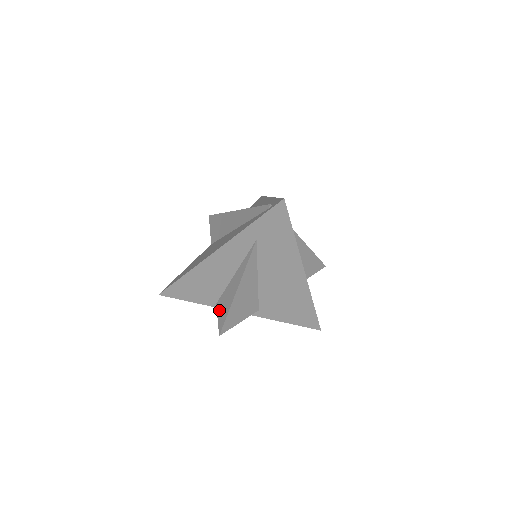
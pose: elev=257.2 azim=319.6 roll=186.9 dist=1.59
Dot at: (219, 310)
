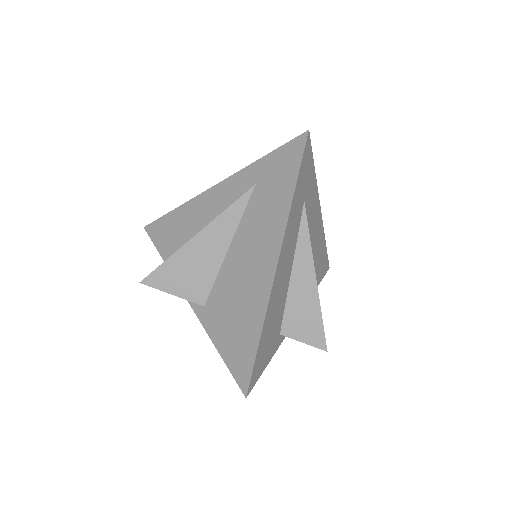
Dot at: occluded
